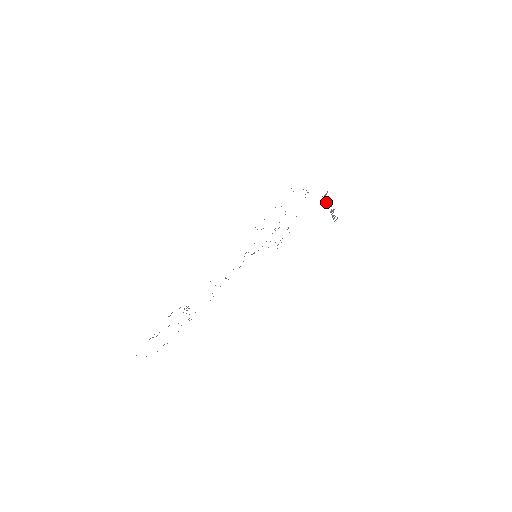
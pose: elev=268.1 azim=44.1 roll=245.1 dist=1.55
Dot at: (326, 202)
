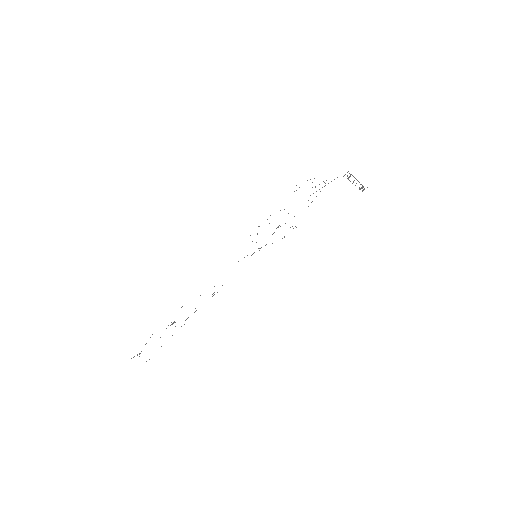
Dot at: occluded
